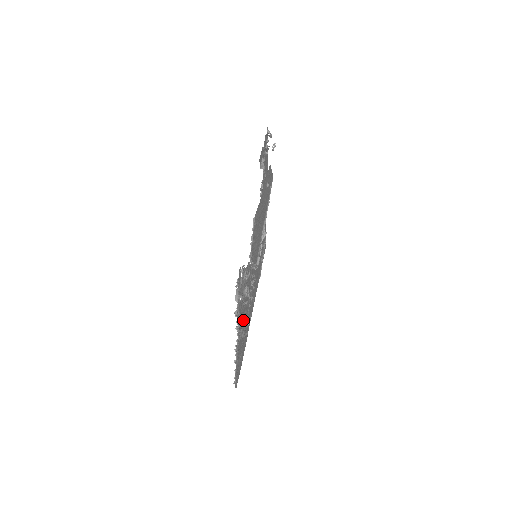
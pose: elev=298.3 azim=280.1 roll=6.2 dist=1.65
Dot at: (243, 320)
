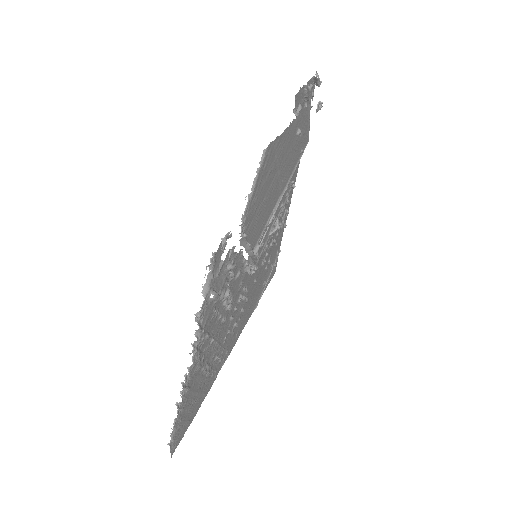
Dot at: (210, 343)
